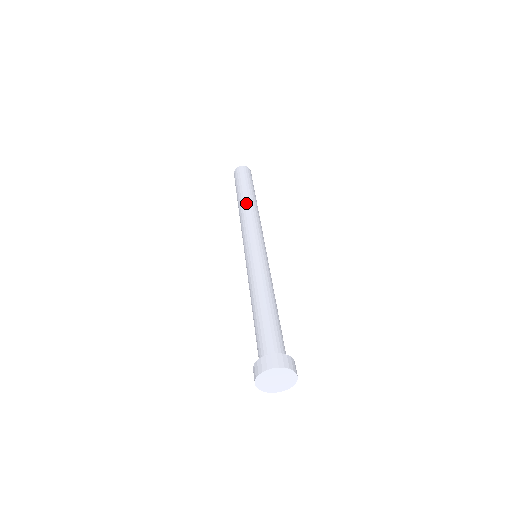
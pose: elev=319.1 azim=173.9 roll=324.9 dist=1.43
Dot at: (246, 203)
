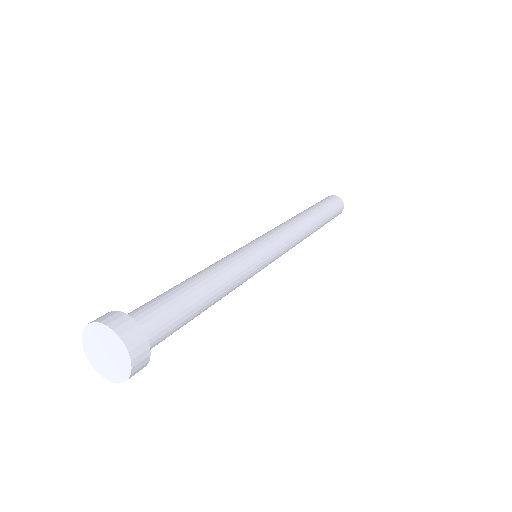
Dot at: (298, 215)
